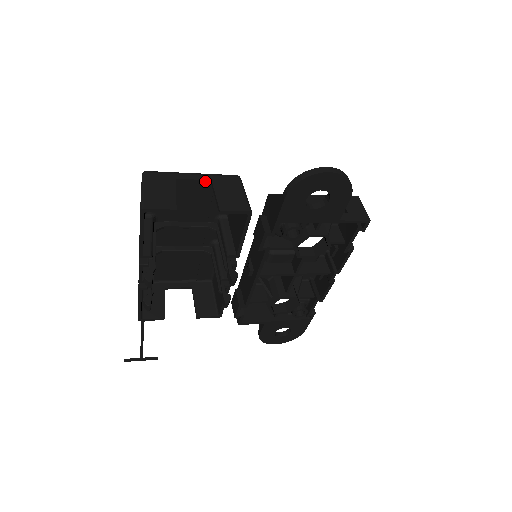
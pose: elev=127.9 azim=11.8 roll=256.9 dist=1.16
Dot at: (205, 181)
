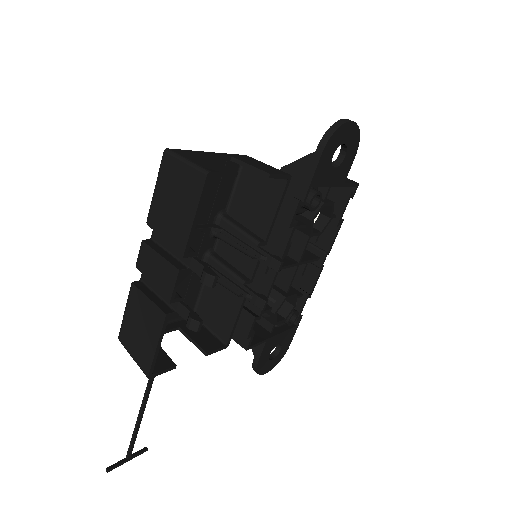
Dot at: (226, 158)
